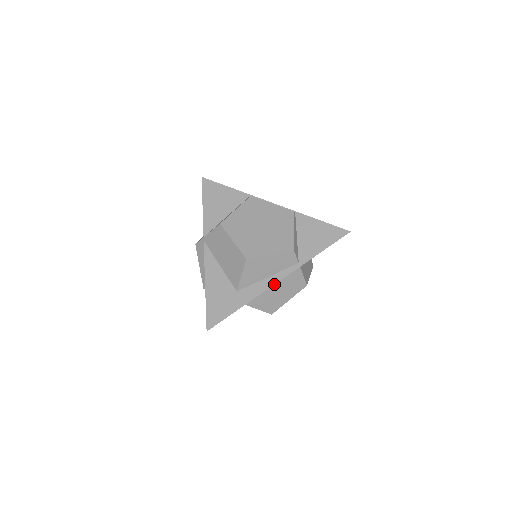
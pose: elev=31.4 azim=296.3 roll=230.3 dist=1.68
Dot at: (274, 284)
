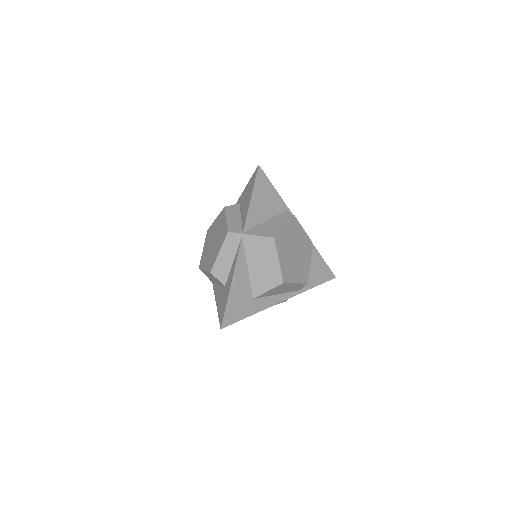
Dot at: (279, 302)
